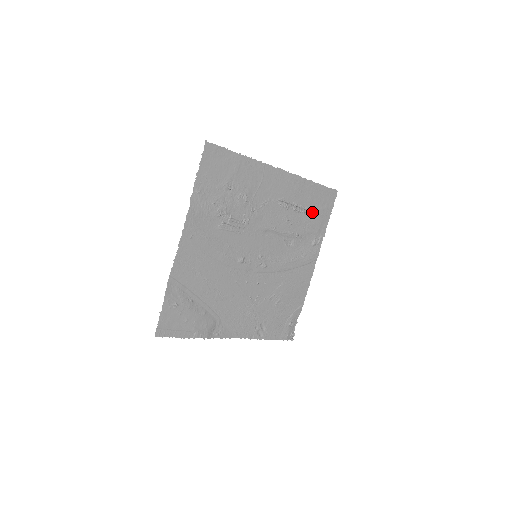
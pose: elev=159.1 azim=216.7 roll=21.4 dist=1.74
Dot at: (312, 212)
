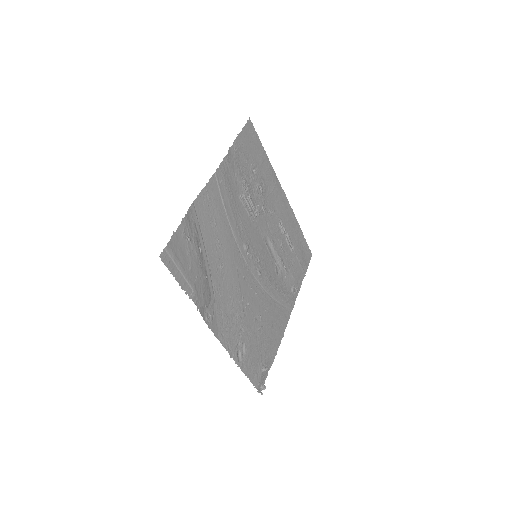
Dot at: (296, 256)
